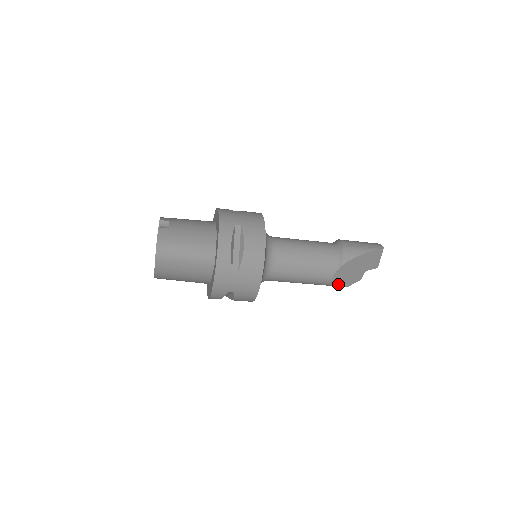
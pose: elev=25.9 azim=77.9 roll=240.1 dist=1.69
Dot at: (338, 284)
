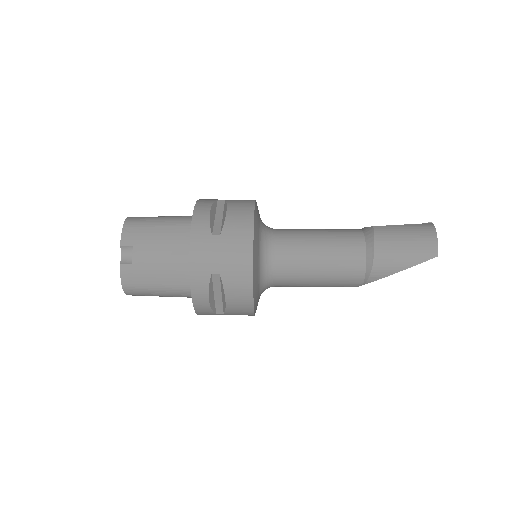
Dot at: occluded
